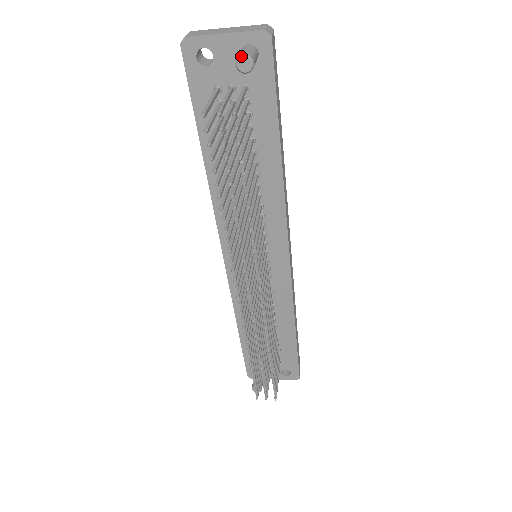
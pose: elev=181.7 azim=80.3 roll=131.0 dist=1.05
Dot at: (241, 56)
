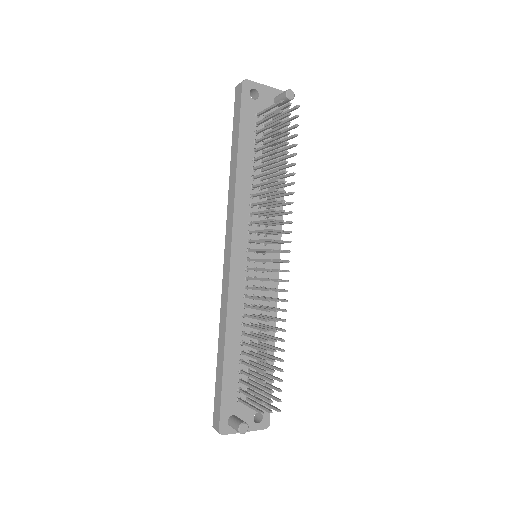
Dot at: (290, 89)
